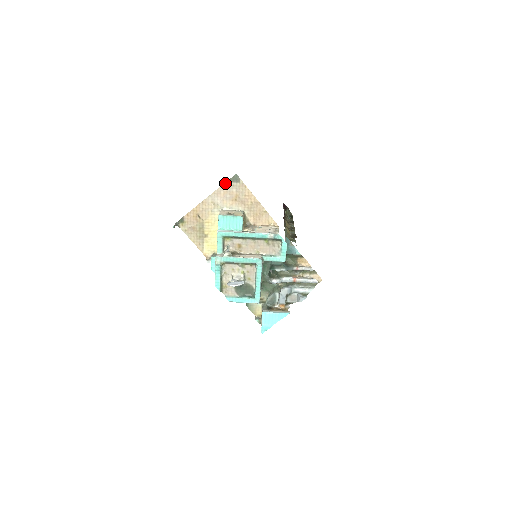
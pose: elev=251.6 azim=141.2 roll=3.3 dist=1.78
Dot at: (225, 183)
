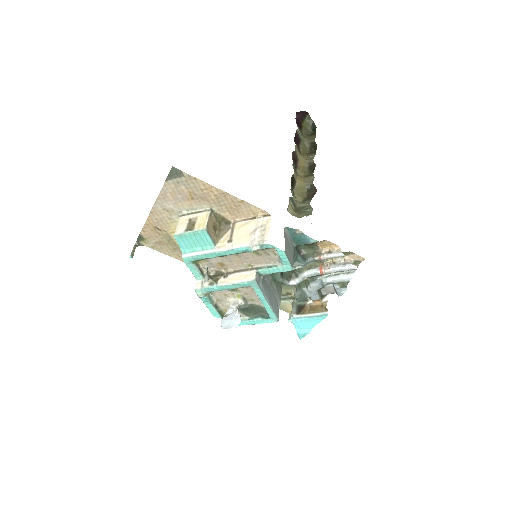
Dot at: (165, 182)
